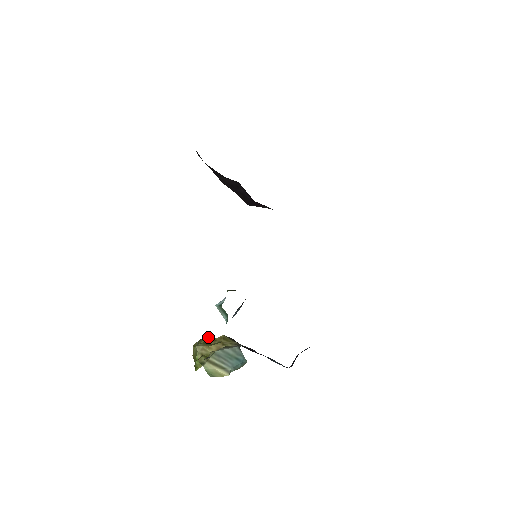
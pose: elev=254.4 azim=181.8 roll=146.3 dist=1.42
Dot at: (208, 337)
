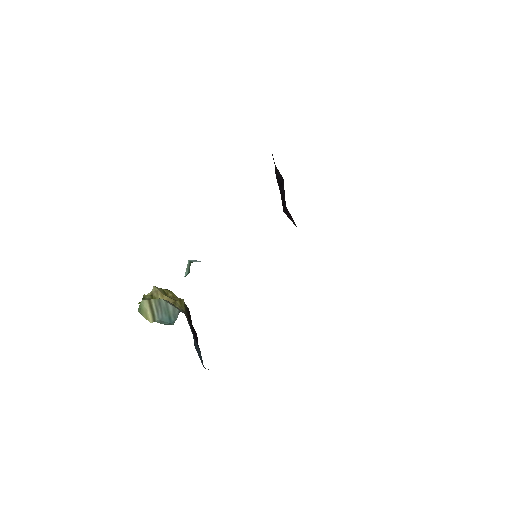
Dot at: occluded
